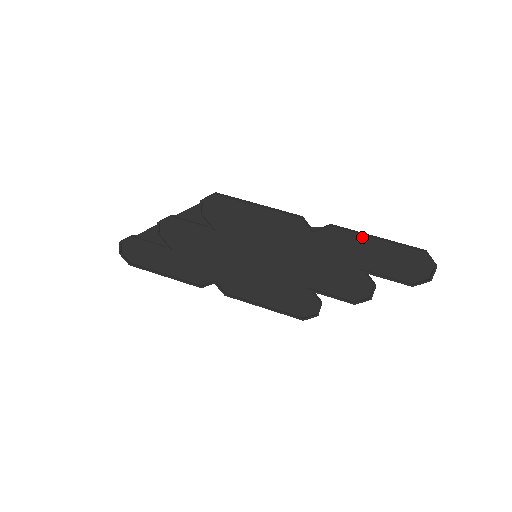
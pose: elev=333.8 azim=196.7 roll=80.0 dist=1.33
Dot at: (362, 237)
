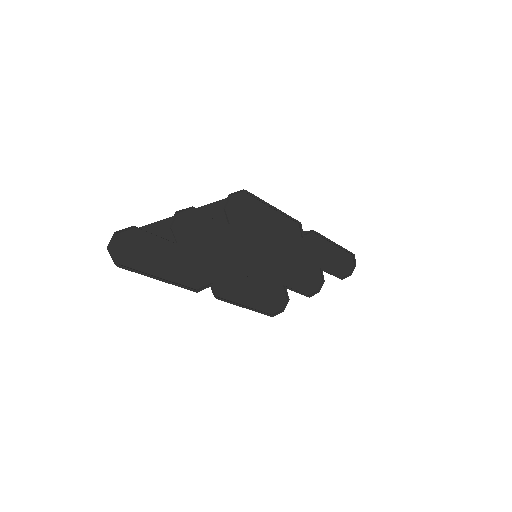
Dot at: (328, 242)
